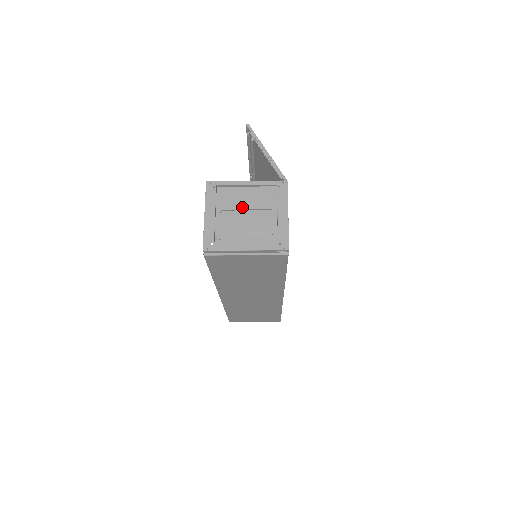
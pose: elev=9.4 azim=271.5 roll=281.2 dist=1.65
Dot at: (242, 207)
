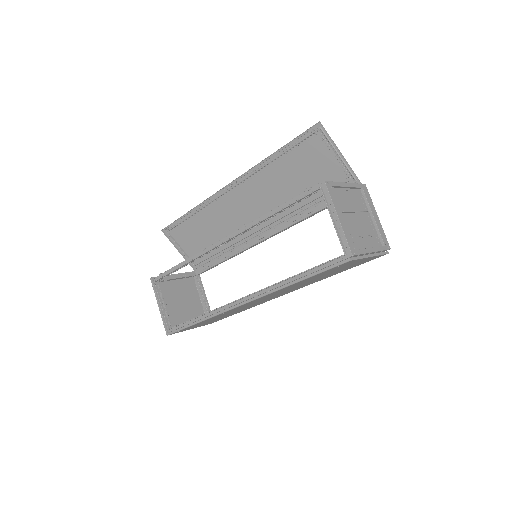
Dot at: (351, 209)
